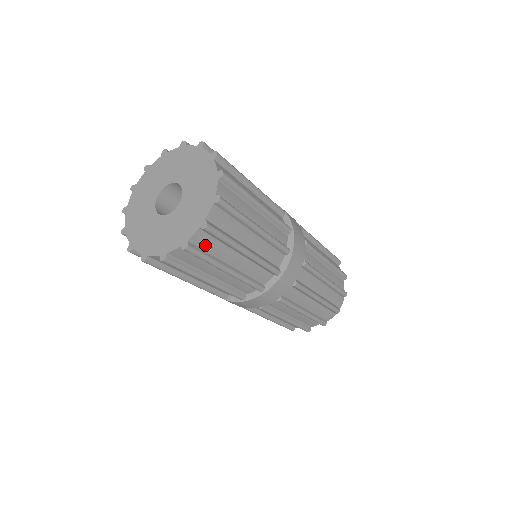
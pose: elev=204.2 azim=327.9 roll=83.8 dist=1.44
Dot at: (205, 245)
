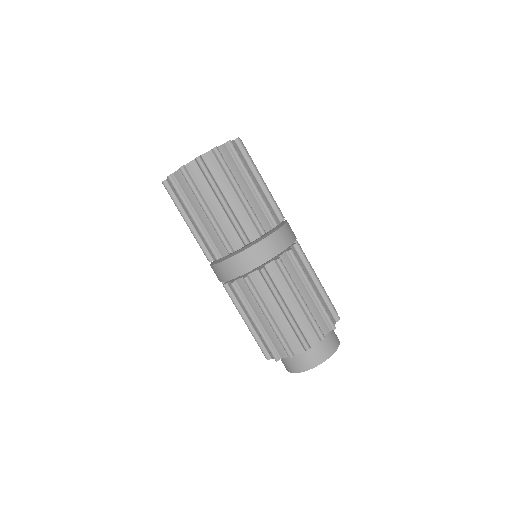
Dot at: occluded
